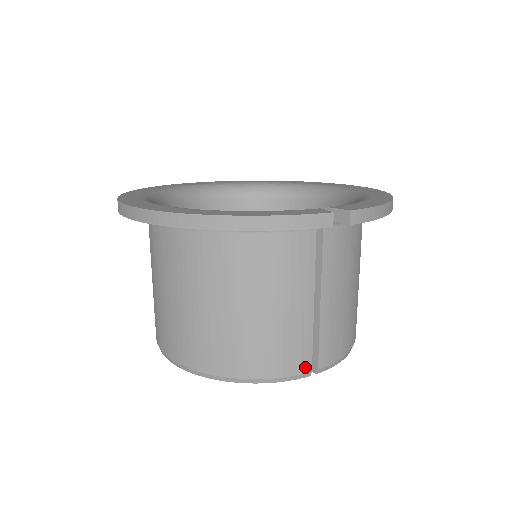
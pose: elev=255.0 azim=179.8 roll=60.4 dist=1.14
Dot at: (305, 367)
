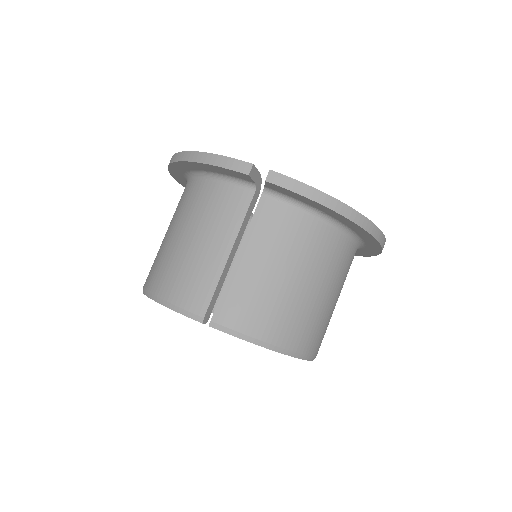
Dot at: (200, 309)
